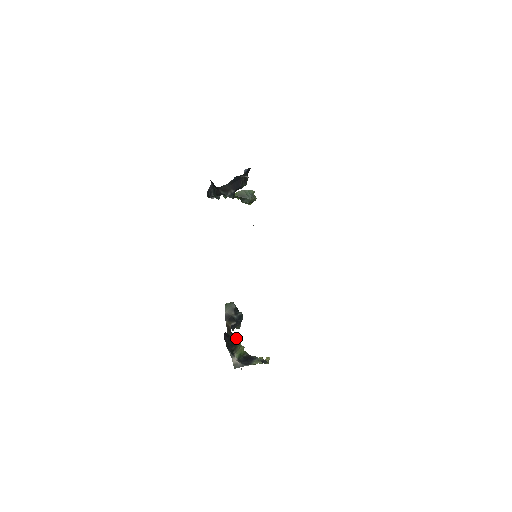
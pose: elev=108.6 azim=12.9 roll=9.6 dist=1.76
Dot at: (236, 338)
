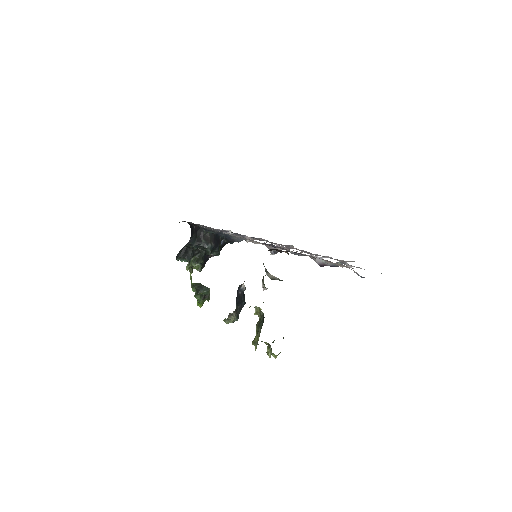
Dot at: occluded
